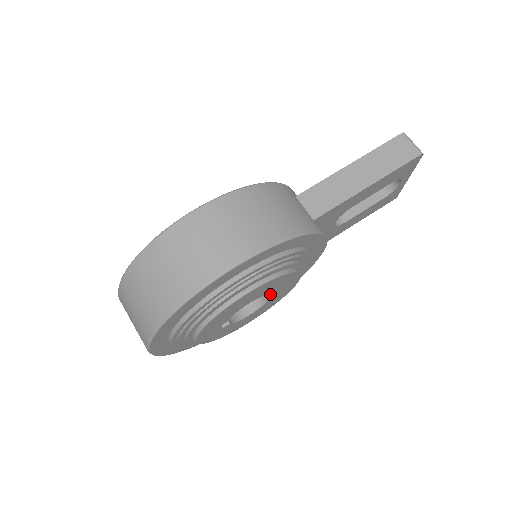
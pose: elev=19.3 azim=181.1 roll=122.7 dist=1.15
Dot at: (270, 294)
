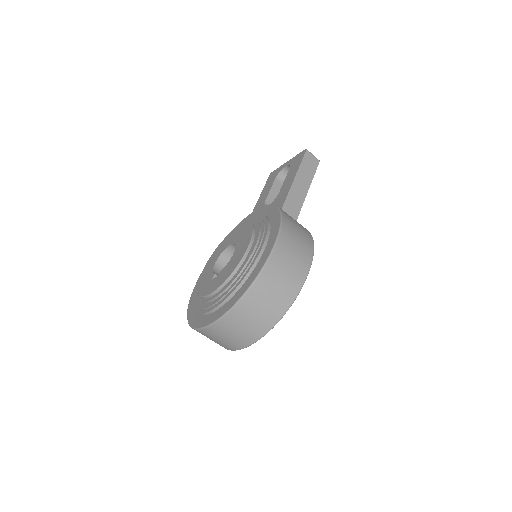
Dot at: occluded
